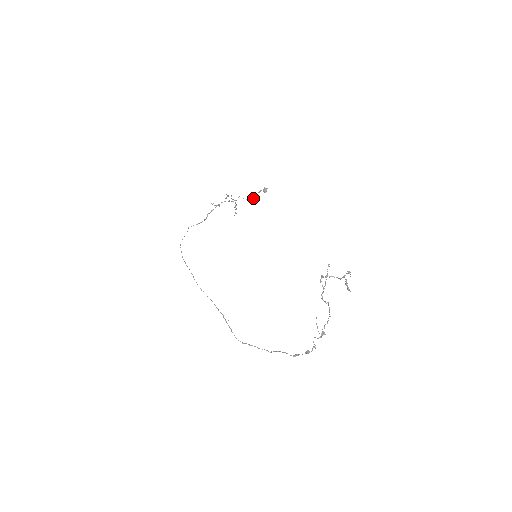
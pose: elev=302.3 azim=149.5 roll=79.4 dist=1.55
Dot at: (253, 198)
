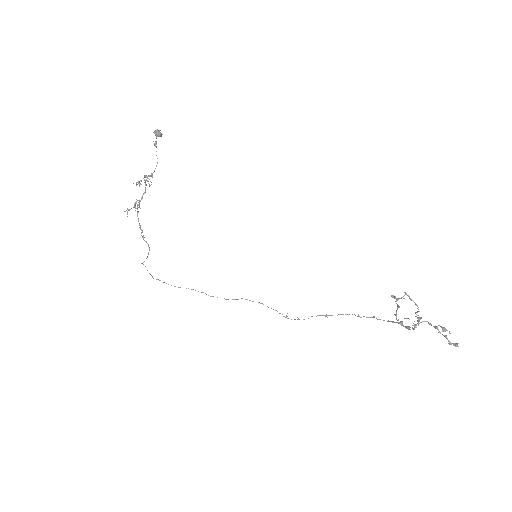
Dot at: occluded
